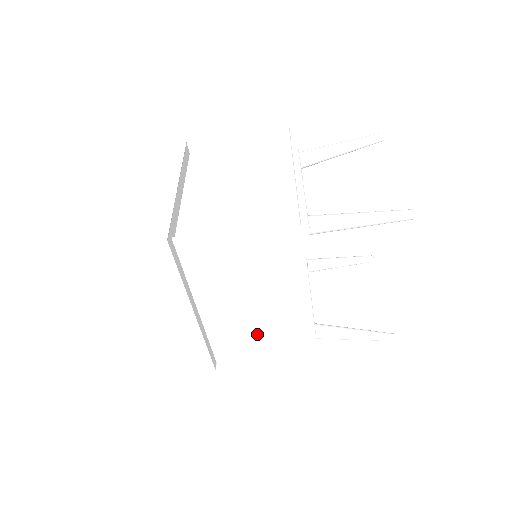
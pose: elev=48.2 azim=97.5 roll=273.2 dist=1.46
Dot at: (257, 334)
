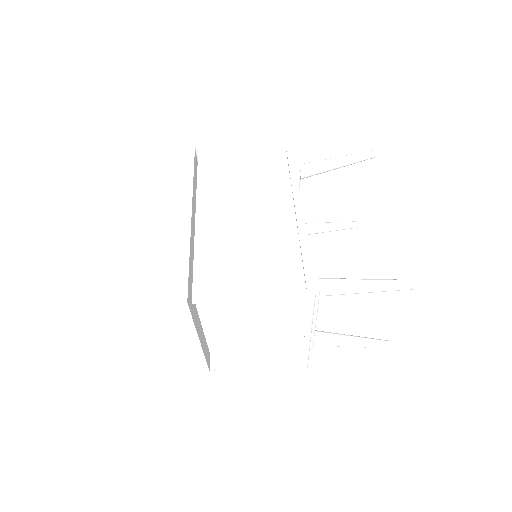
Dot at: (249, 245)
